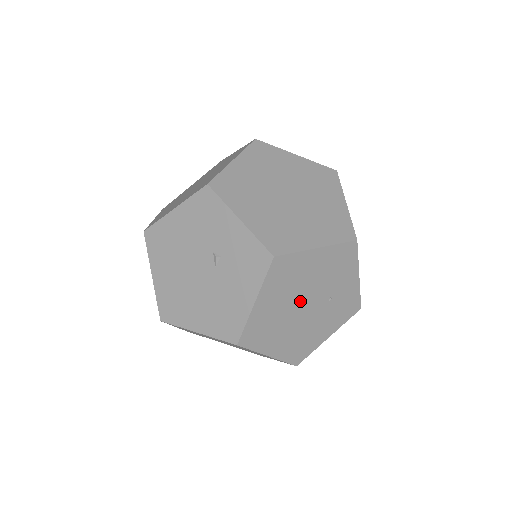
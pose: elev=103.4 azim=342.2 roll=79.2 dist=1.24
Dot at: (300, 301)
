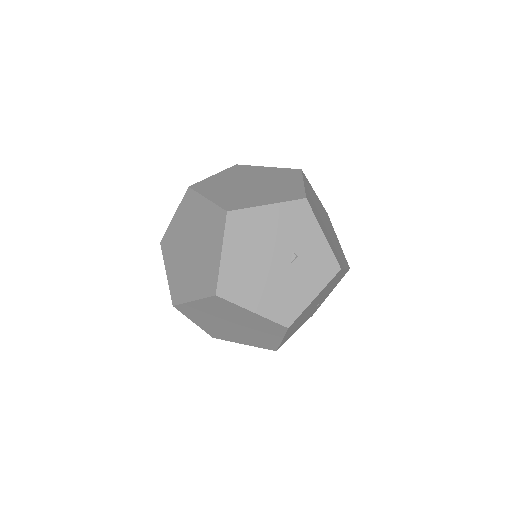
Dot at: (316, 302)
